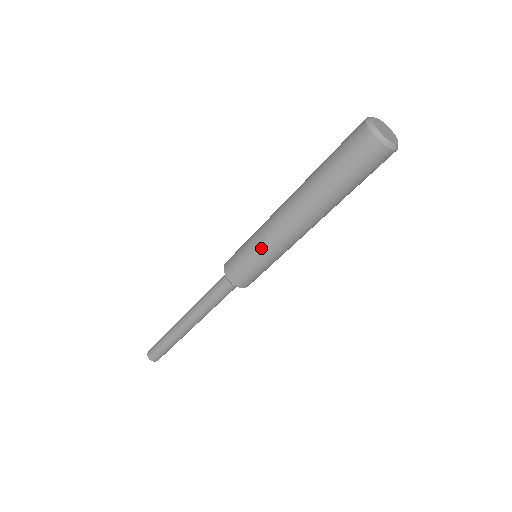
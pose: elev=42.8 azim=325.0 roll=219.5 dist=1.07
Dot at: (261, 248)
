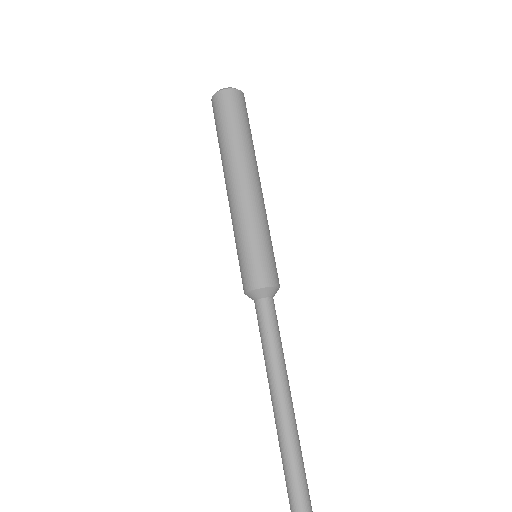
Dot at: (243, 230)
